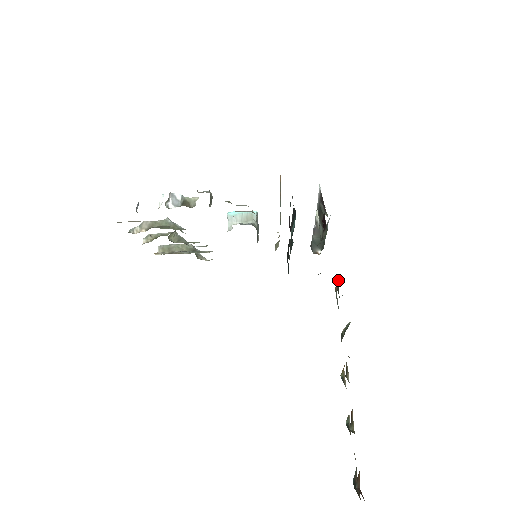
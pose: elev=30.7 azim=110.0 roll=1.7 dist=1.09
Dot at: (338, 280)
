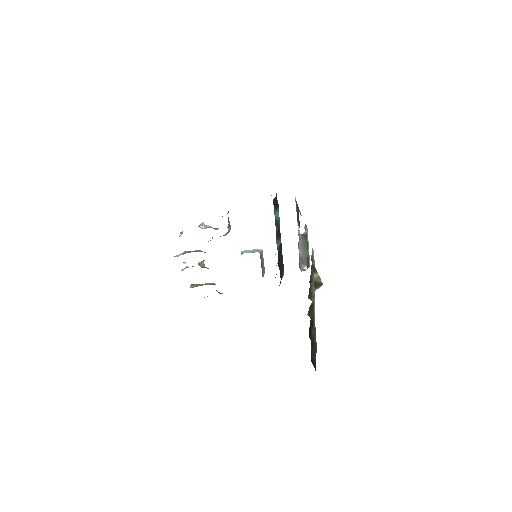
Dot at: (313, 259)
